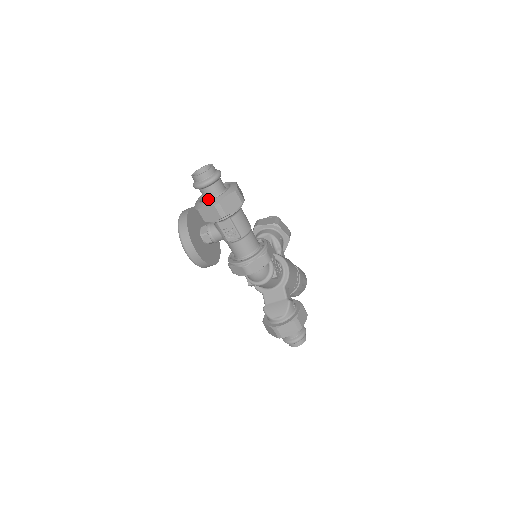
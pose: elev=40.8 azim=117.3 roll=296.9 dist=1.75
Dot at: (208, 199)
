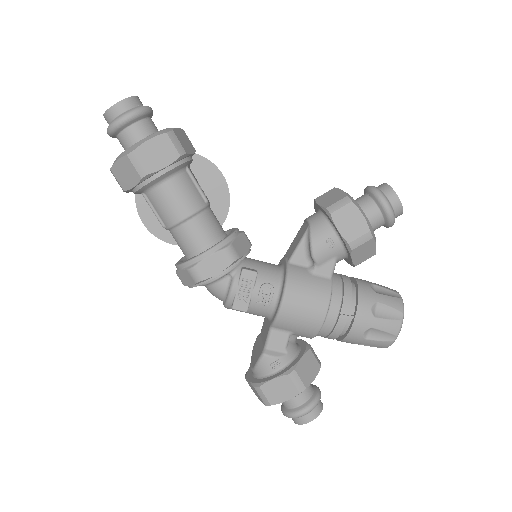
Dot at: occluded
